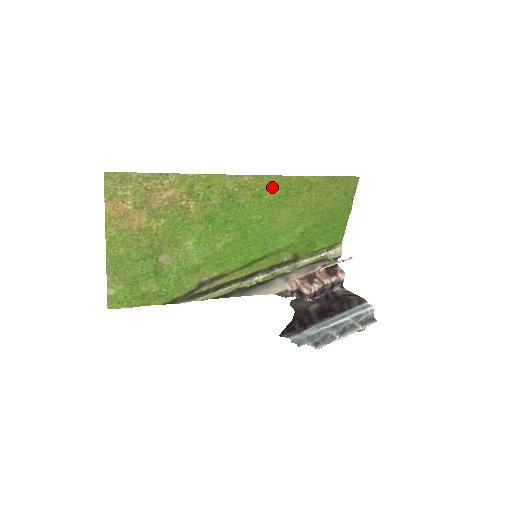
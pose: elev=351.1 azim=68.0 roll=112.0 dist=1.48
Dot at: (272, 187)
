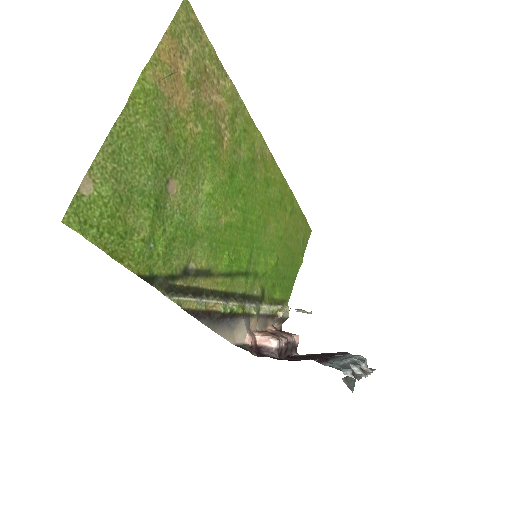
Dot at: (276, 183)
